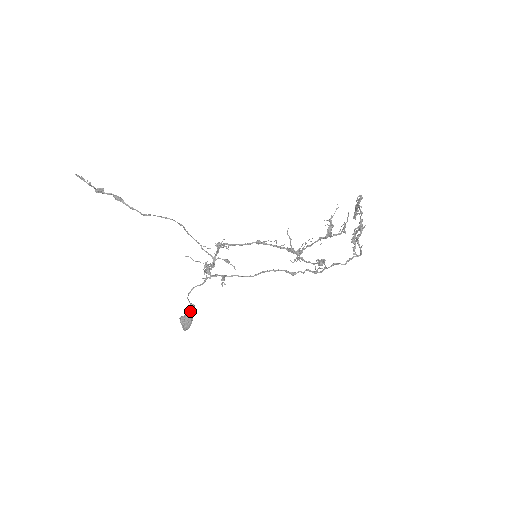
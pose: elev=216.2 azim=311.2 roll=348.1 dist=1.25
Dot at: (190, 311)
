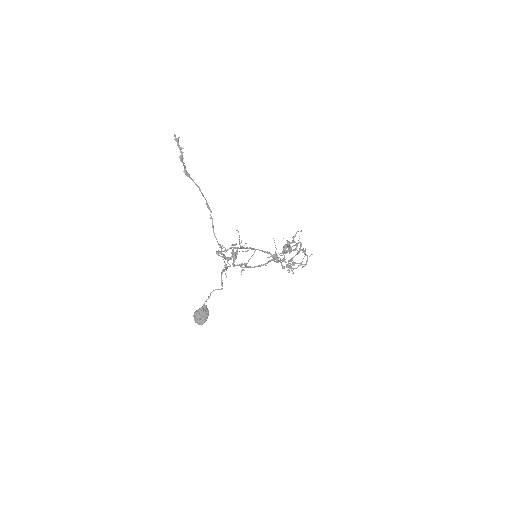
Dot at: occluded
